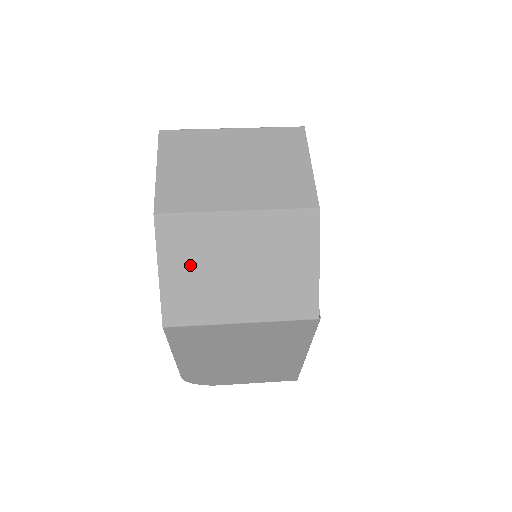
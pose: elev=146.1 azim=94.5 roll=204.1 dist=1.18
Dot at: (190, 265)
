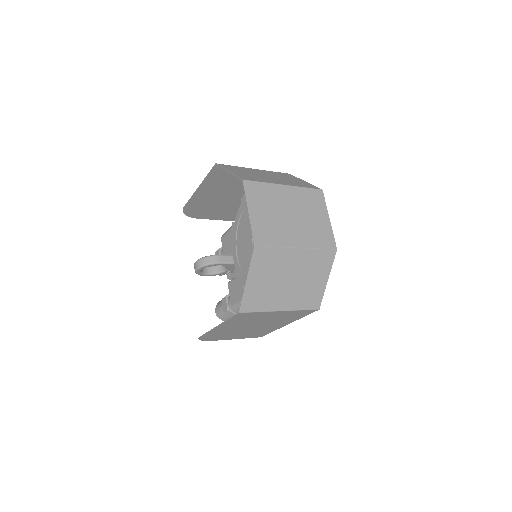
Dot at: (265, 277)
